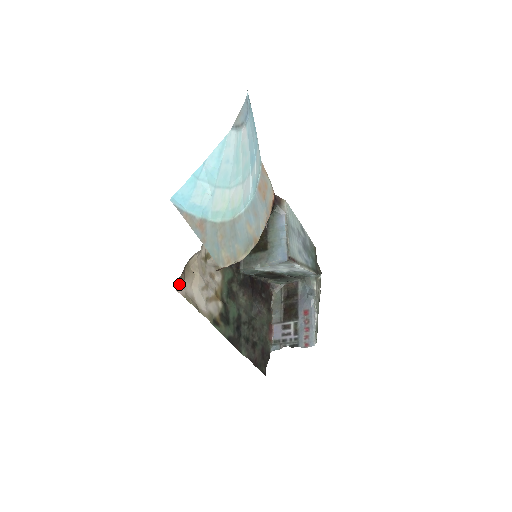
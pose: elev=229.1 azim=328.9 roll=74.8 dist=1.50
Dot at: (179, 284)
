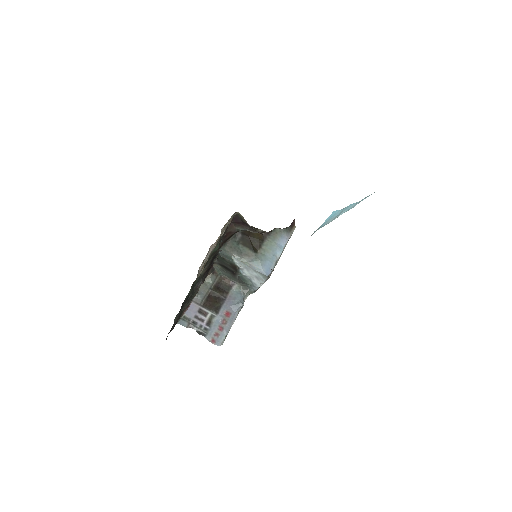
Dot at: (215, 243)
